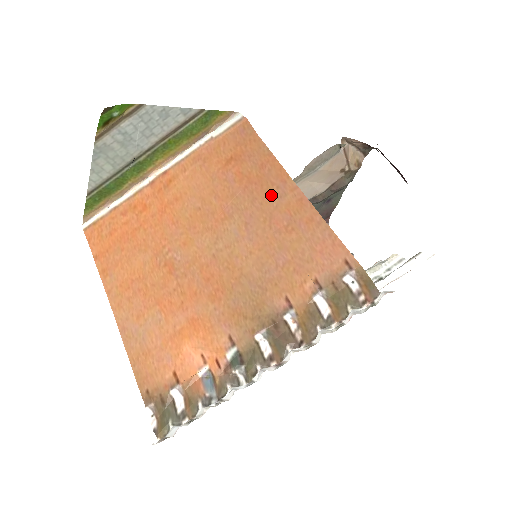
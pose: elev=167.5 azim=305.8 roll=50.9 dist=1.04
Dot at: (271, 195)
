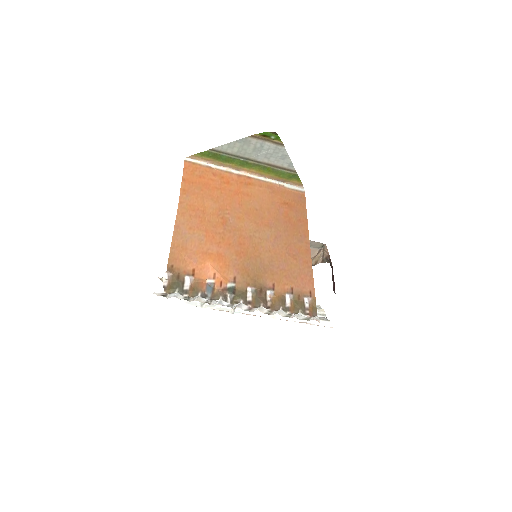
Dot at: (296, 236)
